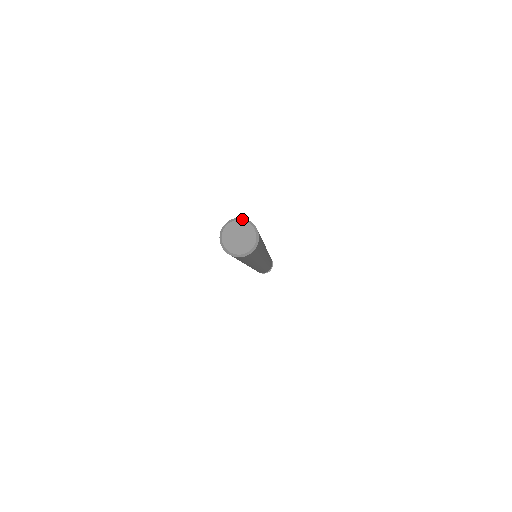
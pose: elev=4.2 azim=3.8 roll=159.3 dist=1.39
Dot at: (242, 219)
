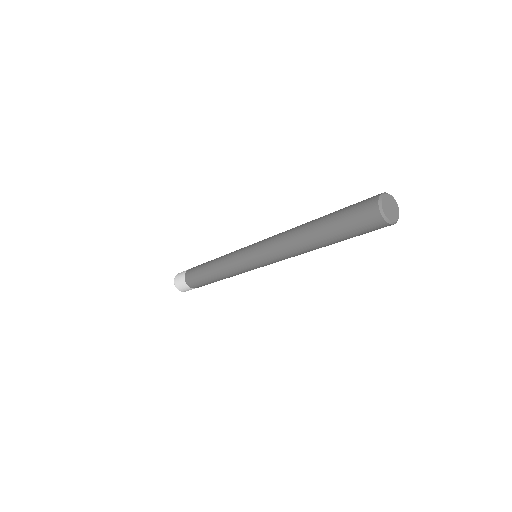
Dot at: (383, 194)
